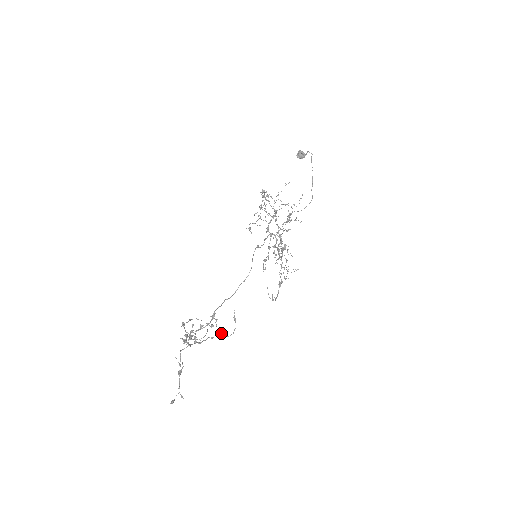
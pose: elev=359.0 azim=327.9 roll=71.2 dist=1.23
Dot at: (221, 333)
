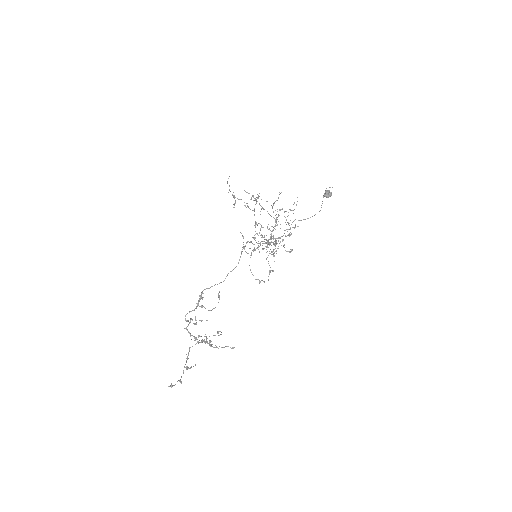
Dot at: occluded
